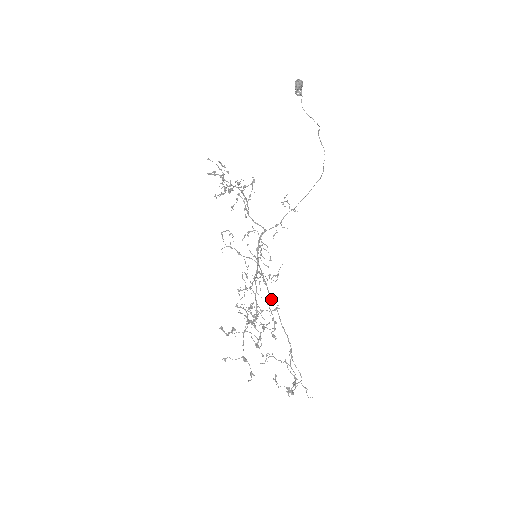
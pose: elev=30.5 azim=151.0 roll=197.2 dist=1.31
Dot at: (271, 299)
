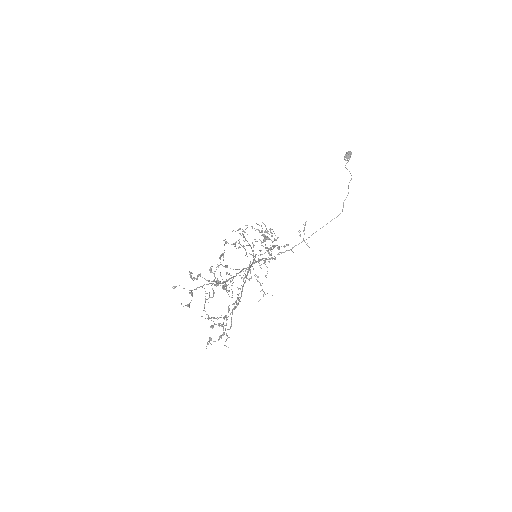
Dot at: (247, 273)
